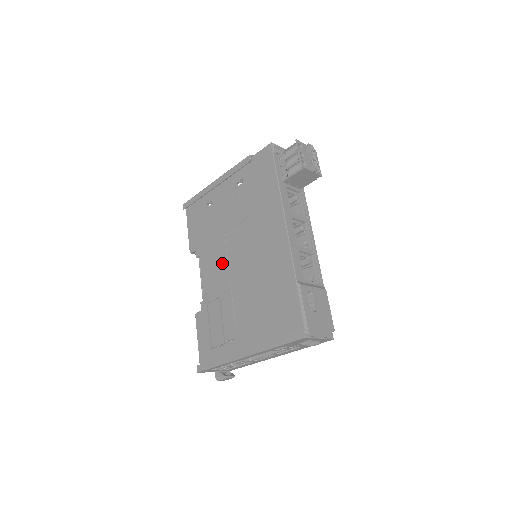
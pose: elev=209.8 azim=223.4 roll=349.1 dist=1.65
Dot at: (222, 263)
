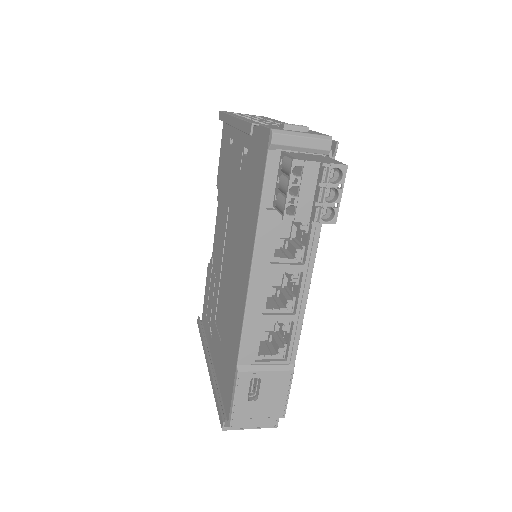
Dot at: (222, 241)
